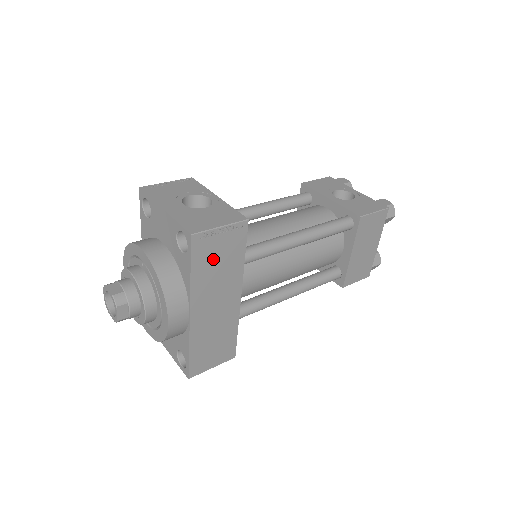
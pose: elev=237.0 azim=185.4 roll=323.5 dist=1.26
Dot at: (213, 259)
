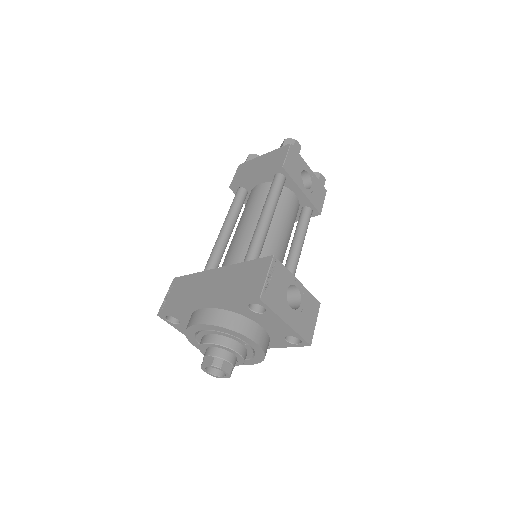
Dot at: occluded
